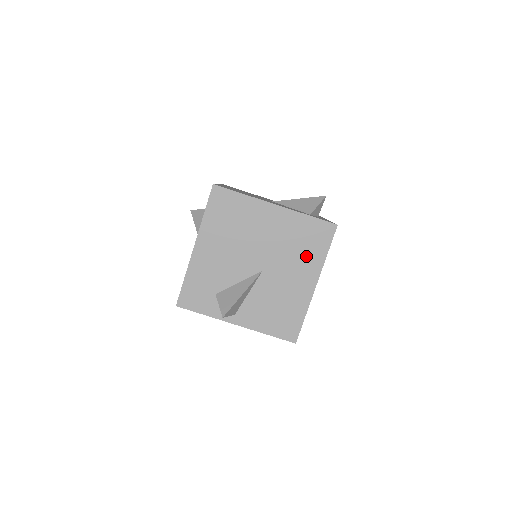
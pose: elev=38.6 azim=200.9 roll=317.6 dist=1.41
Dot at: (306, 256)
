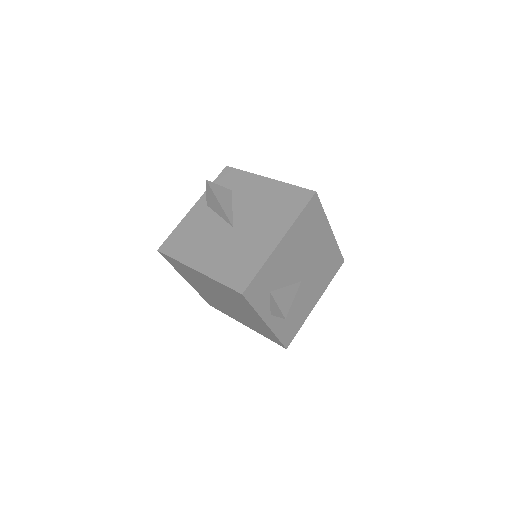
Dot at: (324, 278)
